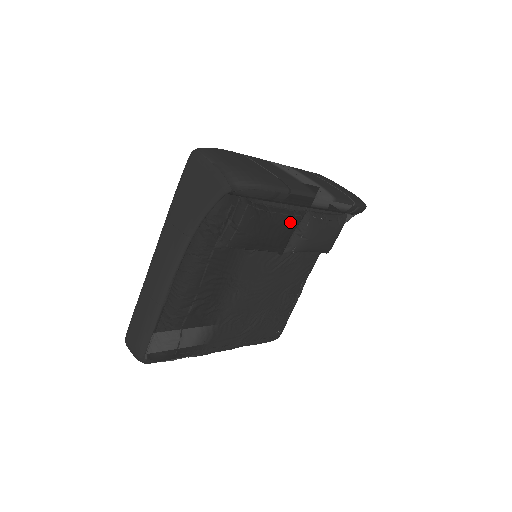
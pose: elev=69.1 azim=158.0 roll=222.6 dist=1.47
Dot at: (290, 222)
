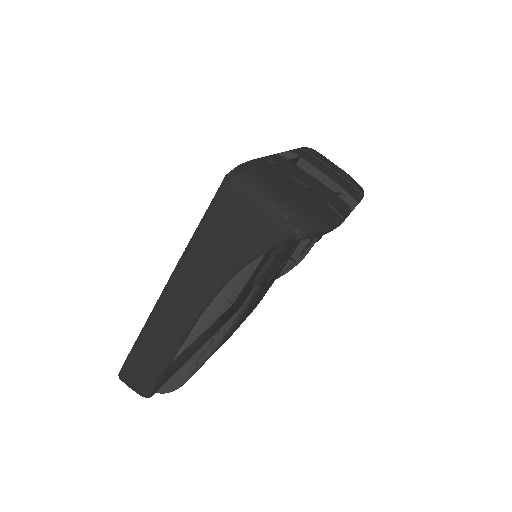
Dot at: occluded
